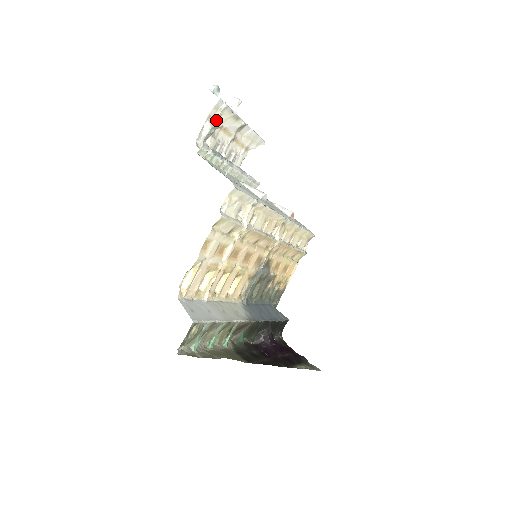
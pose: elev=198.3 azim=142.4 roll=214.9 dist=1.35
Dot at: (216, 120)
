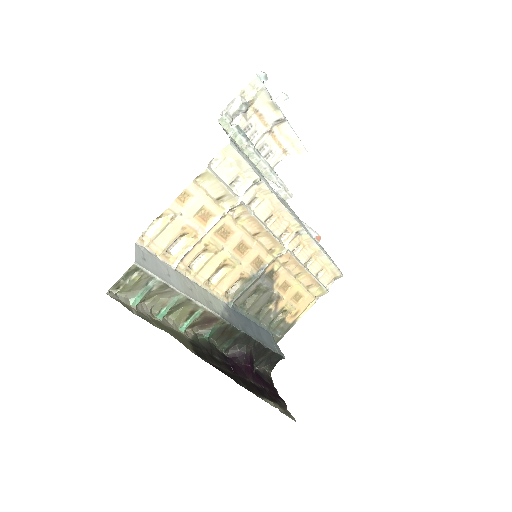
Dot at: (250, 99)
